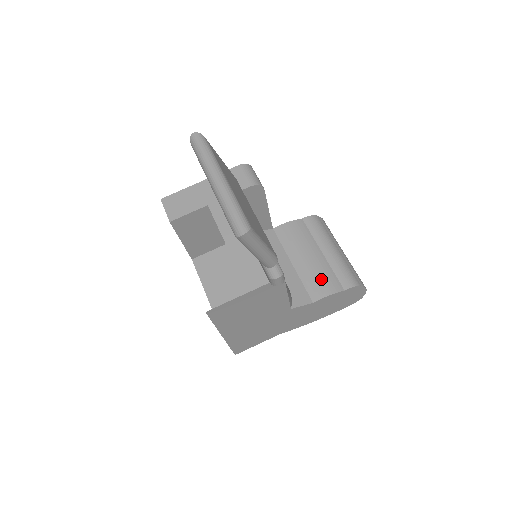
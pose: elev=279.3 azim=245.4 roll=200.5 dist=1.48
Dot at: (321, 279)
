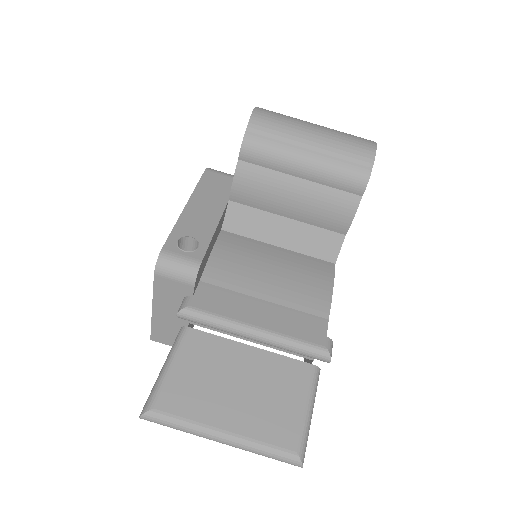
Dot at: (330, 210)
